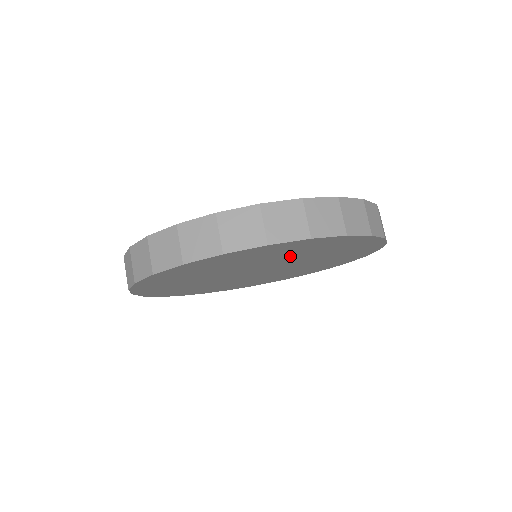
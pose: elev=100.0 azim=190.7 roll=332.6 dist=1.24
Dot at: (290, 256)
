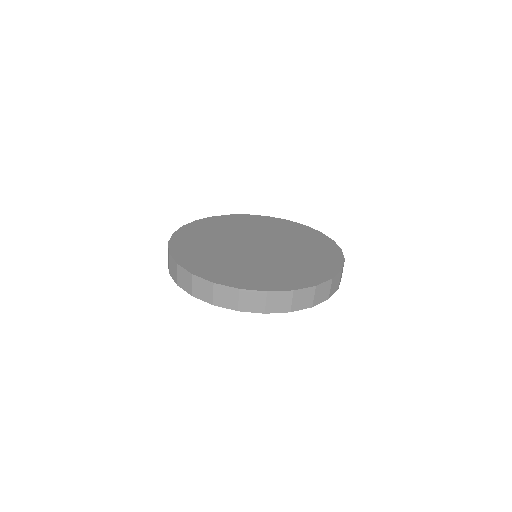
Dot at: occluded
